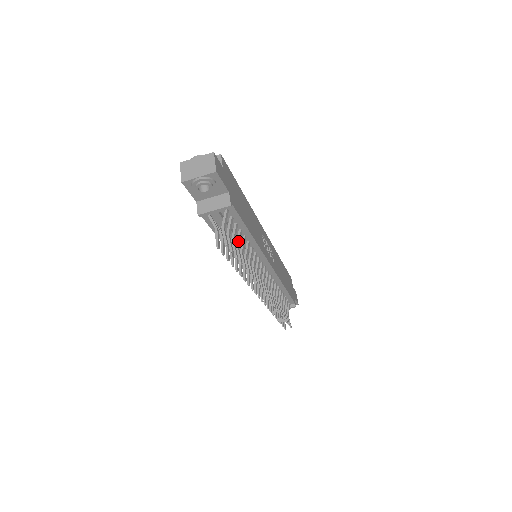
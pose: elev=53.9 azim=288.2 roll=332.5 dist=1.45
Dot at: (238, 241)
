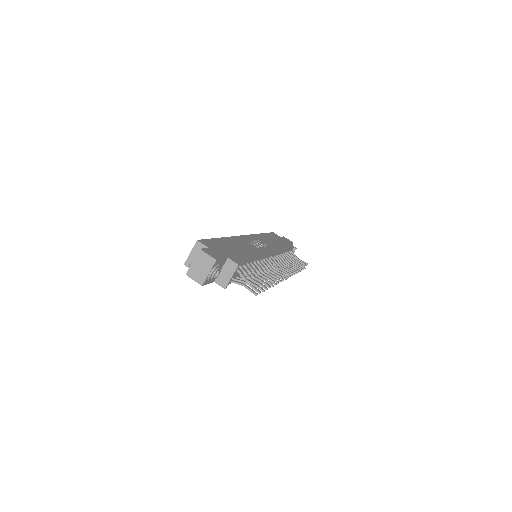
Dot at: (254, 272)
